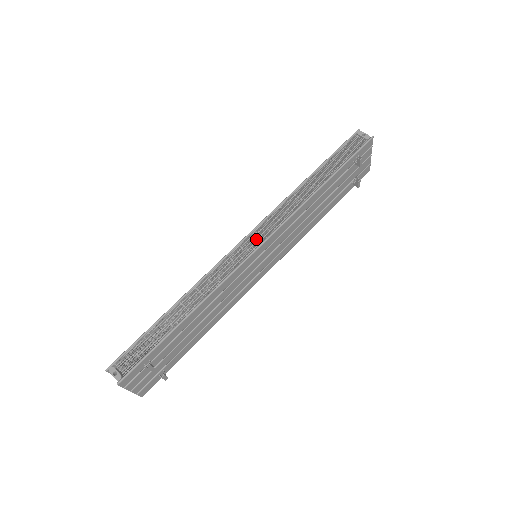
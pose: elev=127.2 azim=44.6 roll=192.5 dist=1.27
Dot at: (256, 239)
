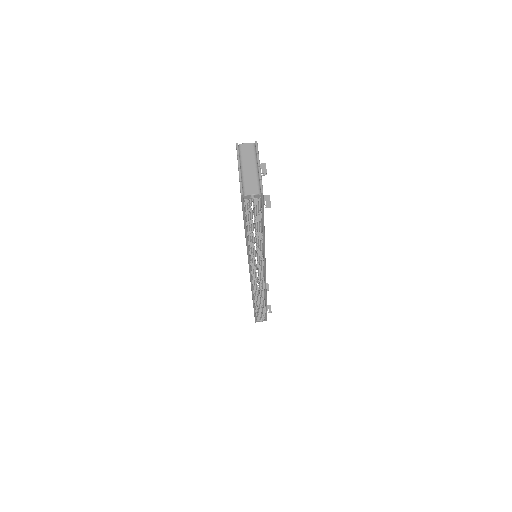
Dot at: occluded
